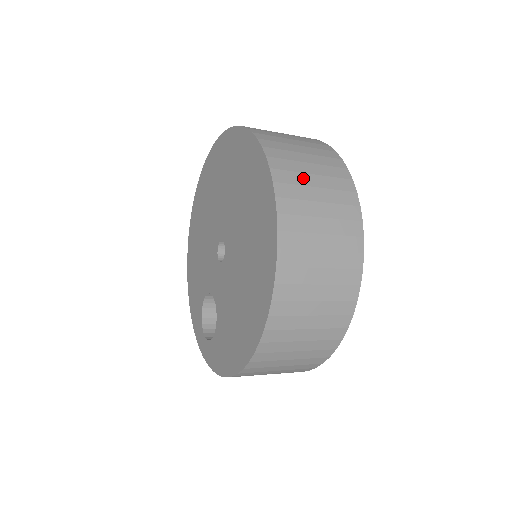
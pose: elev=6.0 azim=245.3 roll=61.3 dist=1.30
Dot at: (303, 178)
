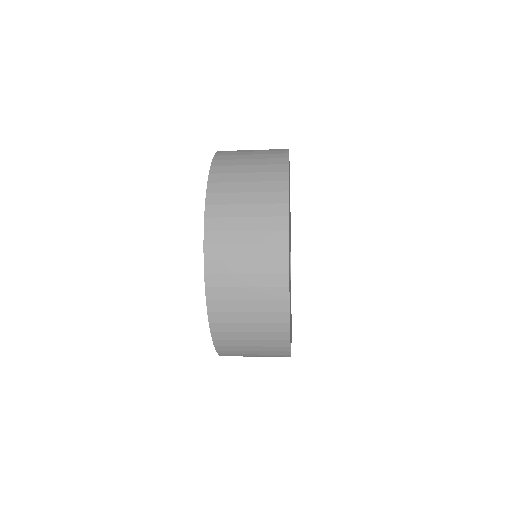
Dot at: (236, 186)
